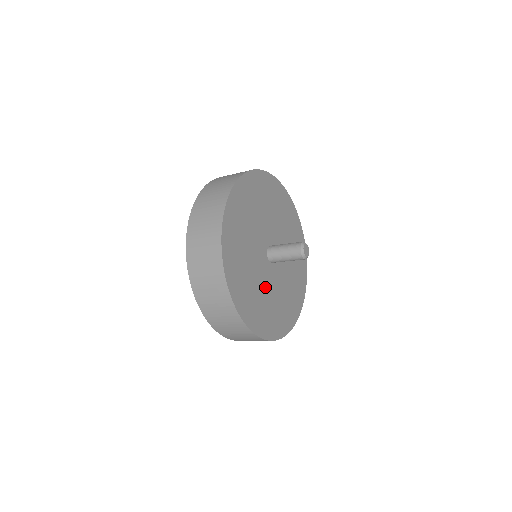
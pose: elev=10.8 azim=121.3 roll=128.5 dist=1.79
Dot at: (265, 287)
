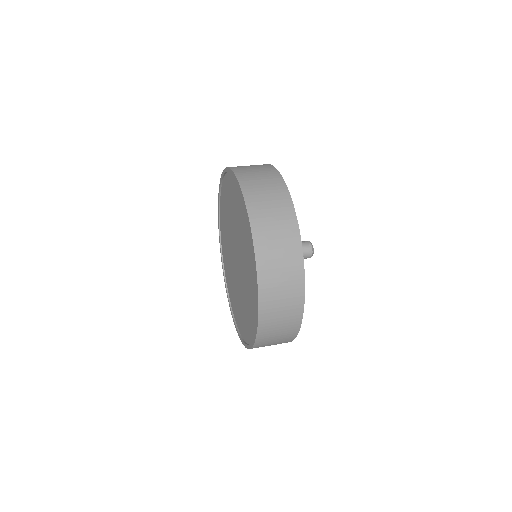
Dot at: occluded
